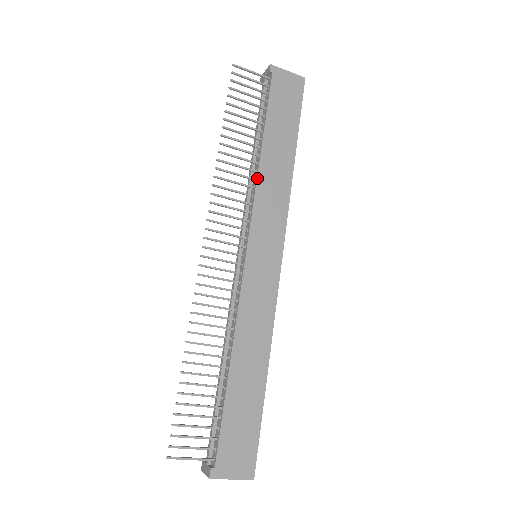
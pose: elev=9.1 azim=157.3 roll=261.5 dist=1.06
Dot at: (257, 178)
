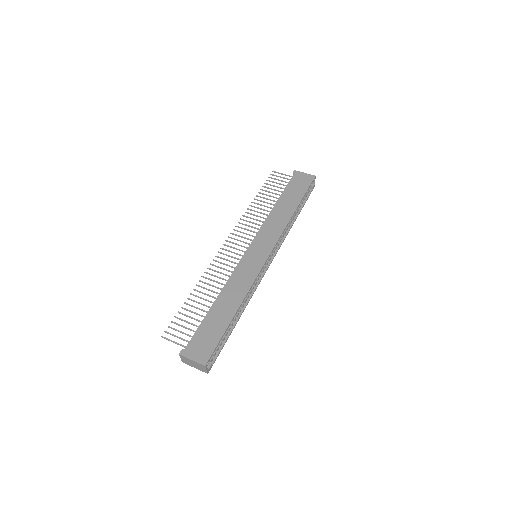
Dot at: (267, 217)
